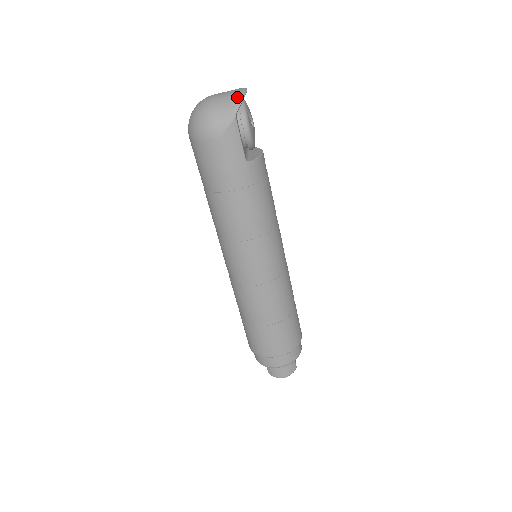
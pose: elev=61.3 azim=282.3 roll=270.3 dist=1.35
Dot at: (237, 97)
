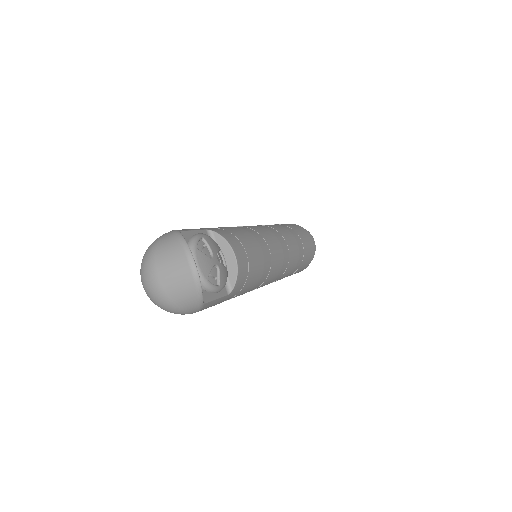
Dot at: (193, 290)
